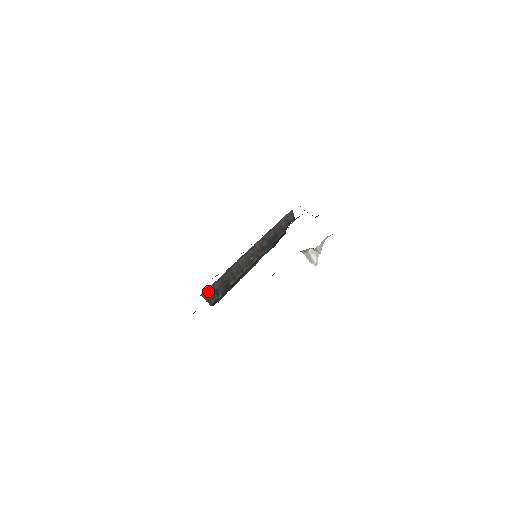
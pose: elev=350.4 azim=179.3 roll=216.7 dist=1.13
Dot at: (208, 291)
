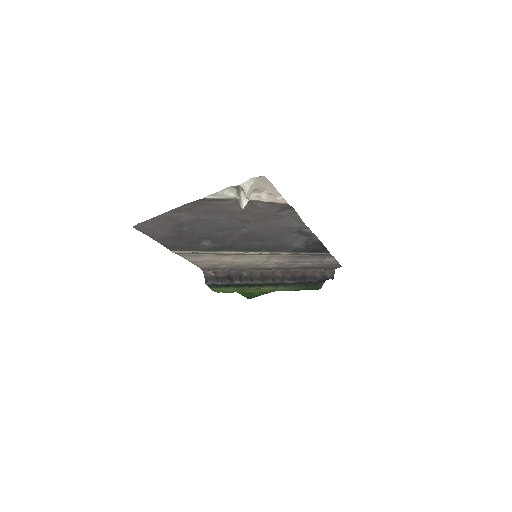
Dot at: (211, 273)
